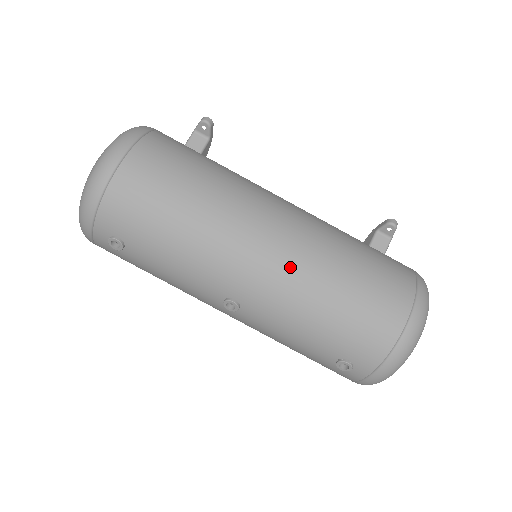
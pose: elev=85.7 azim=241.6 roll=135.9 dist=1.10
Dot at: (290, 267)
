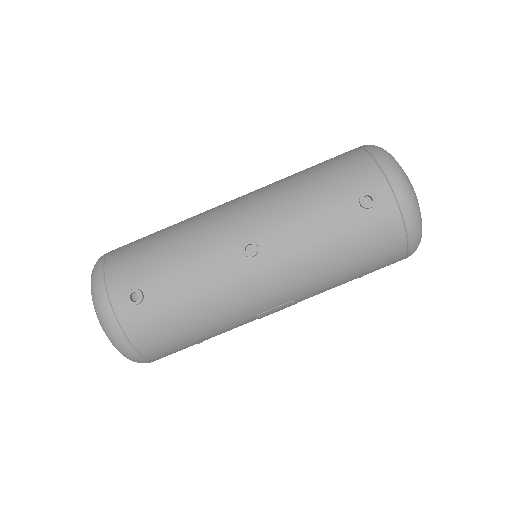
Dot at: (259, 194)
